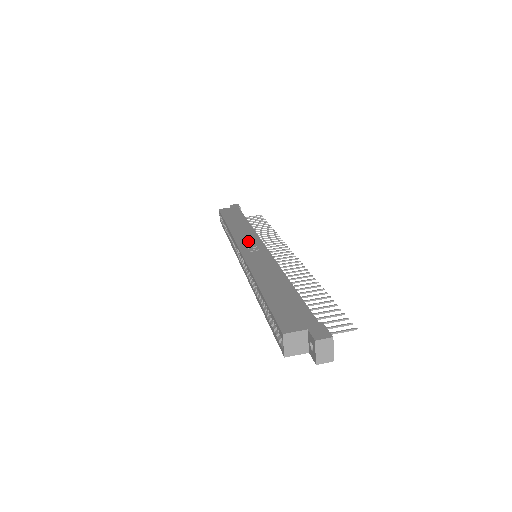
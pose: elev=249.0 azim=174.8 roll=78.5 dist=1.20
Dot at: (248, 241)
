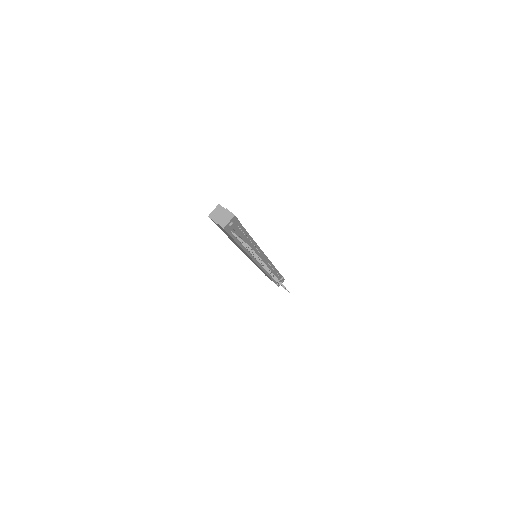
Dot at: occluded
